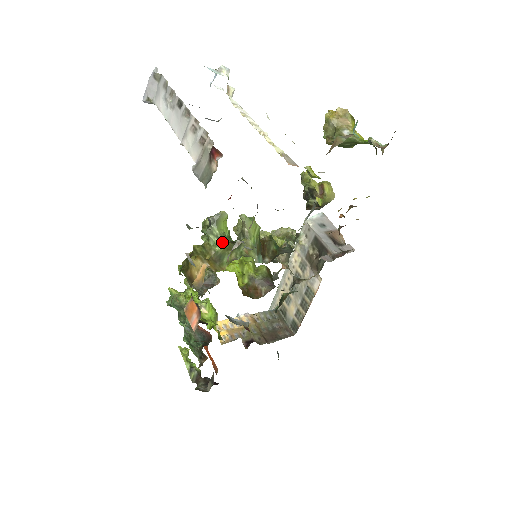
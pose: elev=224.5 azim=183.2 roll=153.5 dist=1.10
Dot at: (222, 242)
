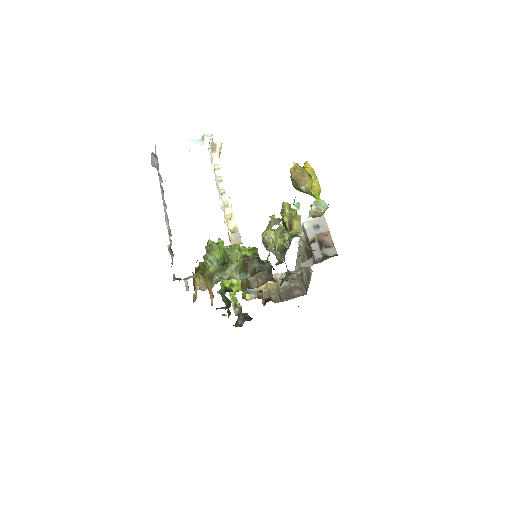
Dot at: (214, 265)
